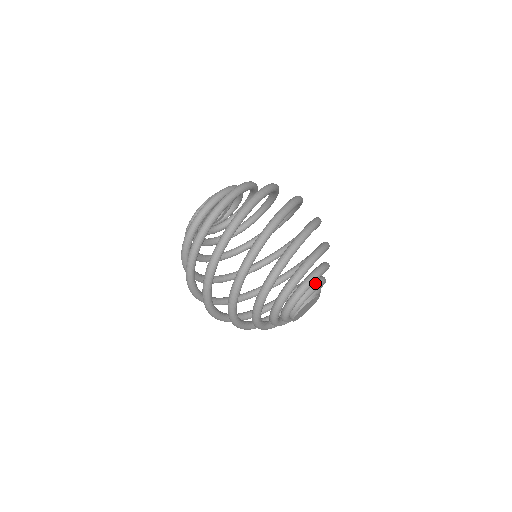
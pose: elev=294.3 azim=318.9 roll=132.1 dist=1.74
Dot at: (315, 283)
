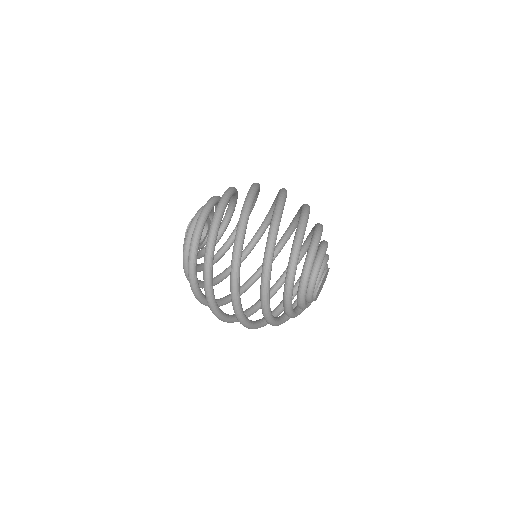
Dot at: (325, 254)
